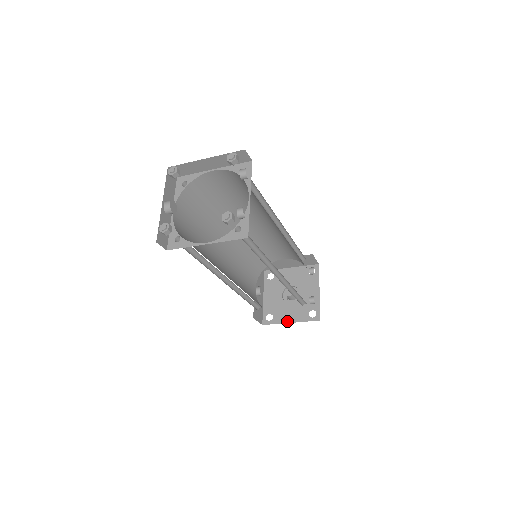
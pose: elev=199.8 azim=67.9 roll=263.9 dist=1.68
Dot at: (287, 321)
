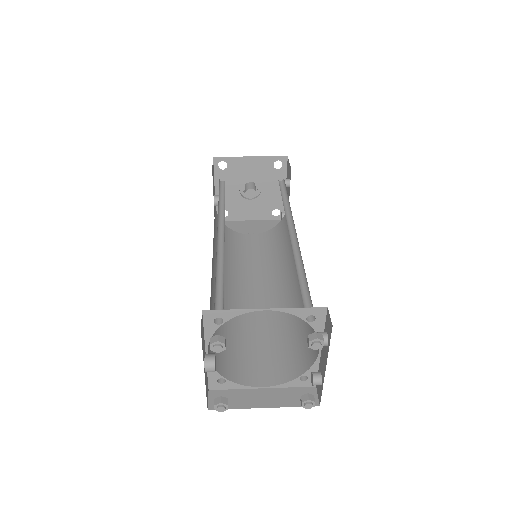
Dot at: (246, 219)
